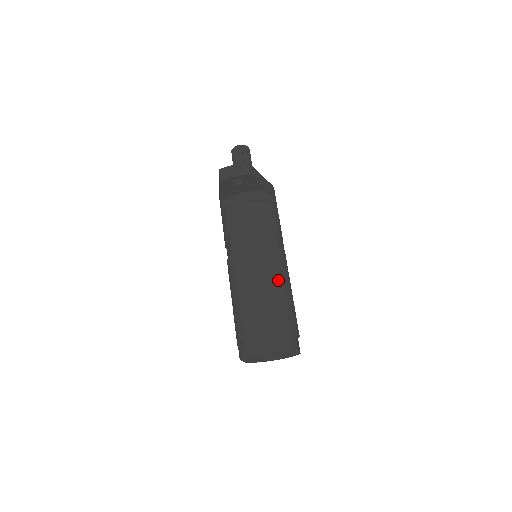
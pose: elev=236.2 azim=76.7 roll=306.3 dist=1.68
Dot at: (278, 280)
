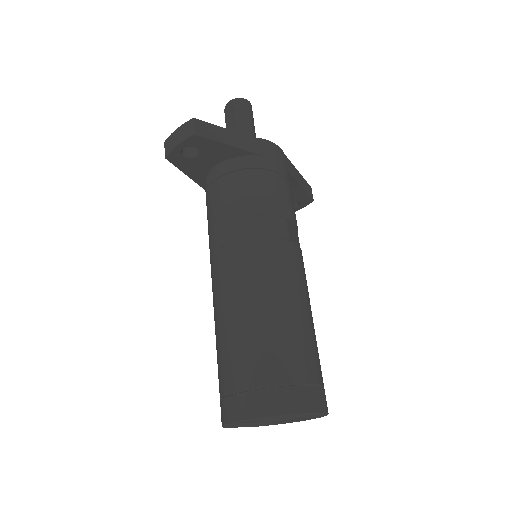
Dot at: (263, 292)
